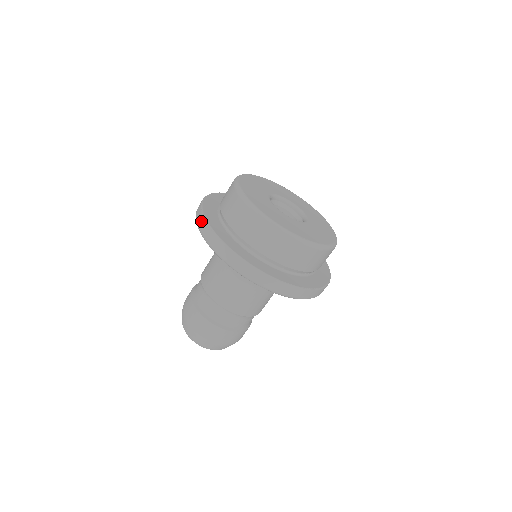
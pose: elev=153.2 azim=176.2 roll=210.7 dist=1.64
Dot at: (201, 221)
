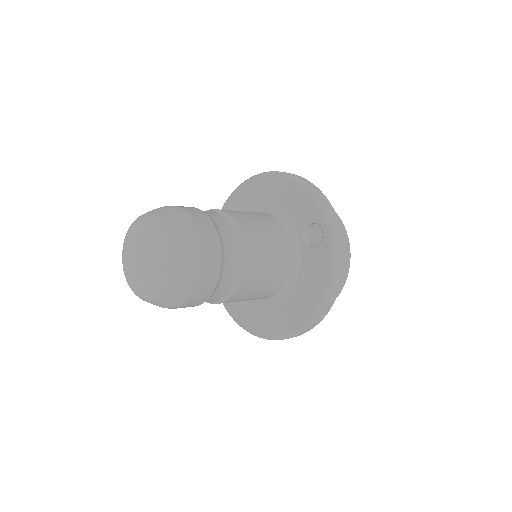
Dot at: occluded
